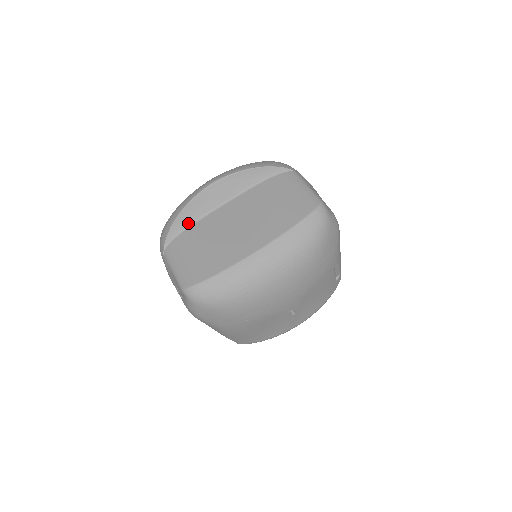
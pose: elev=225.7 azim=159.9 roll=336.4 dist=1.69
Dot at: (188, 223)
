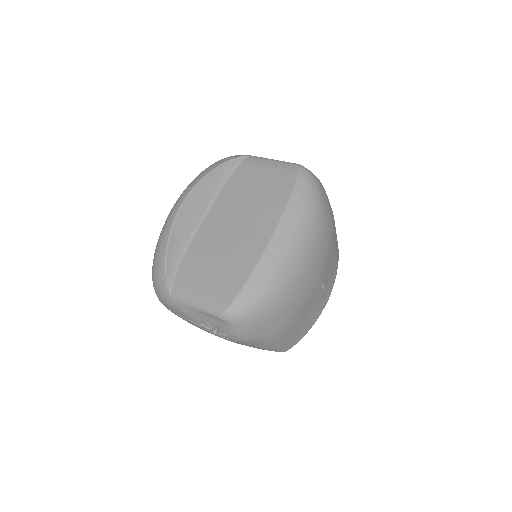
Dot at: (179, 254)
